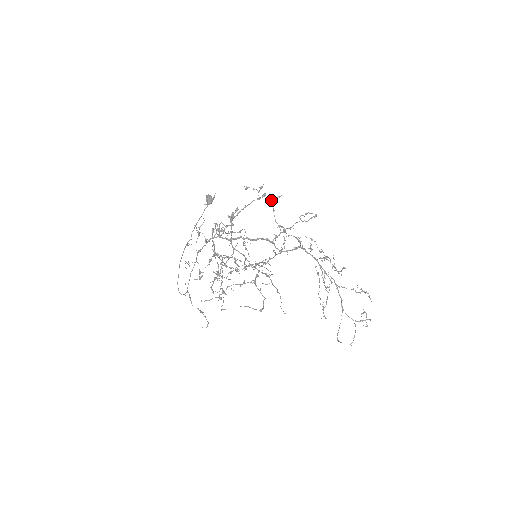
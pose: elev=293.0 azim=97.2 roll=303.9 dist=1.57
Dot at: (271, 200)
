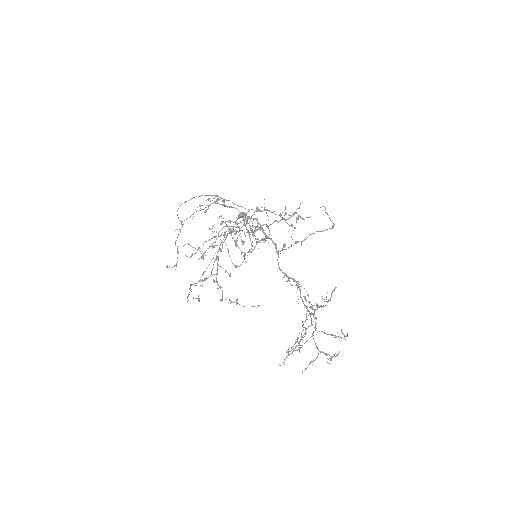
Dot at: (298, 217)
